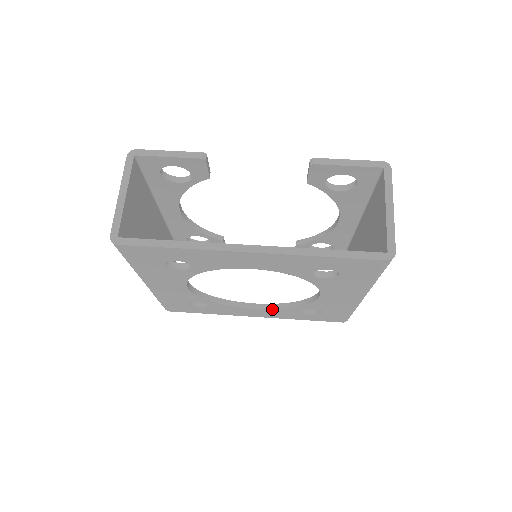
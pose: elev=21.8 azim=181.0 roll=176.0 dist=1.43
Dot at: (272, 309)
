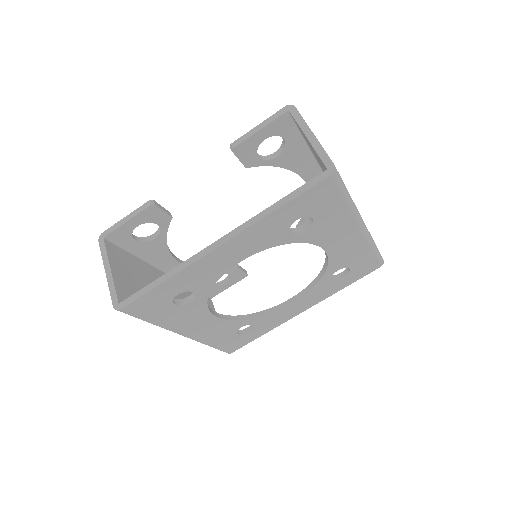
Dot at: (306, 293)
